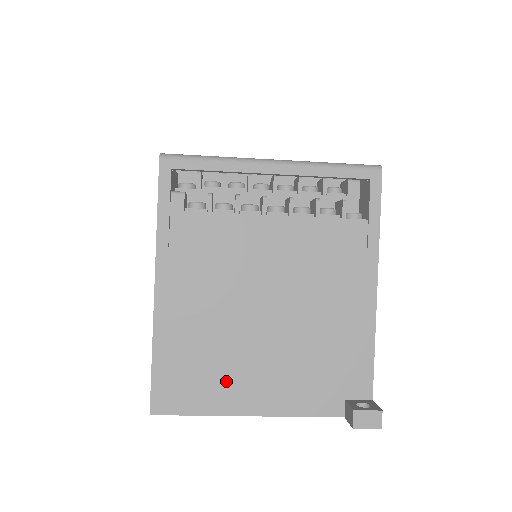
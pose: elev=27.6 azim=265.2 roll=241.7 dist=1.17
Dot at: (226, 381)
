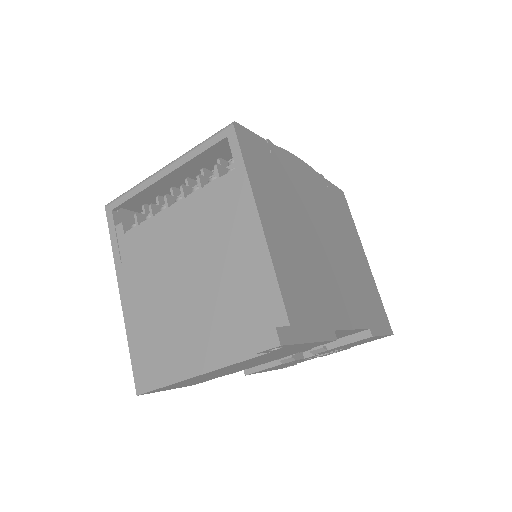
Dot at: (175, 350)
